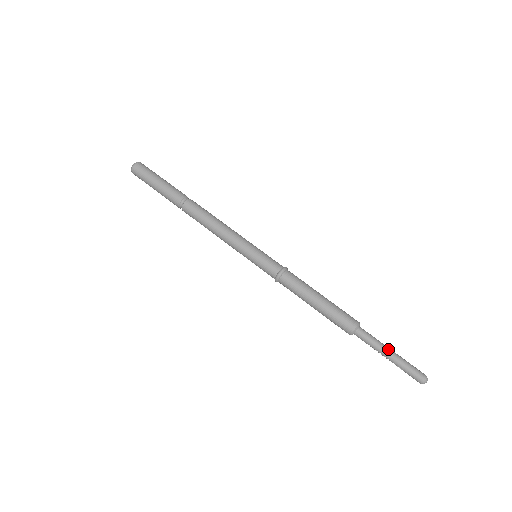
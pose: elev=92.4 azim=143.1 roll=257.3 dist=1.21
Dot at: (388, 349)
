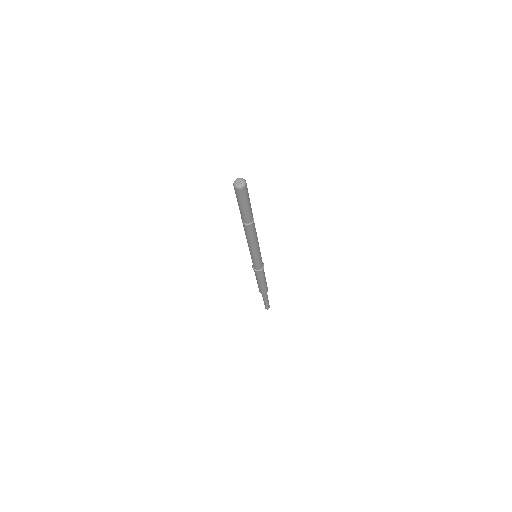
Dot at: (267, 300)
